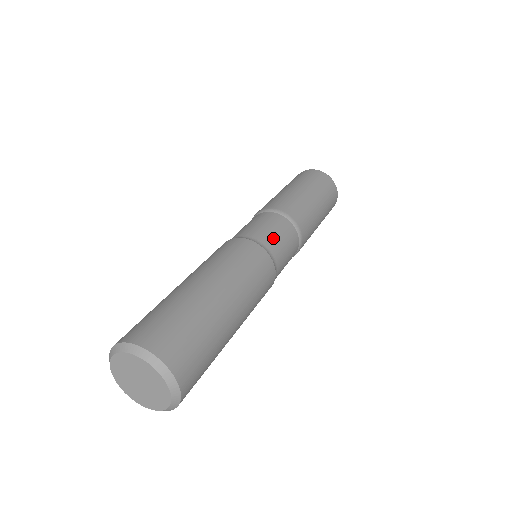
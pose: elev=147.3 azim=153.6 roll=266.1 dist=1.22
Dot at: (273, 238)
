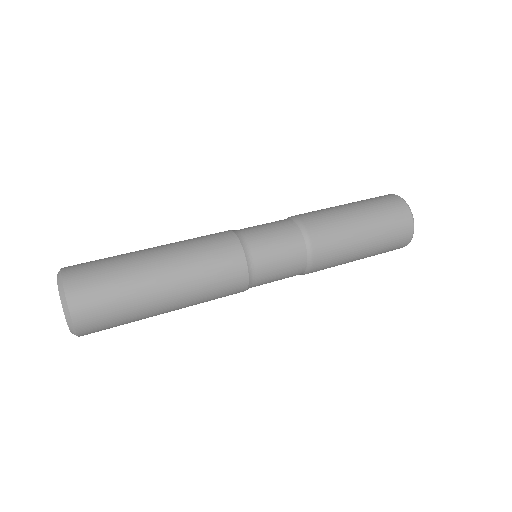
Dot at: (257, 229)
